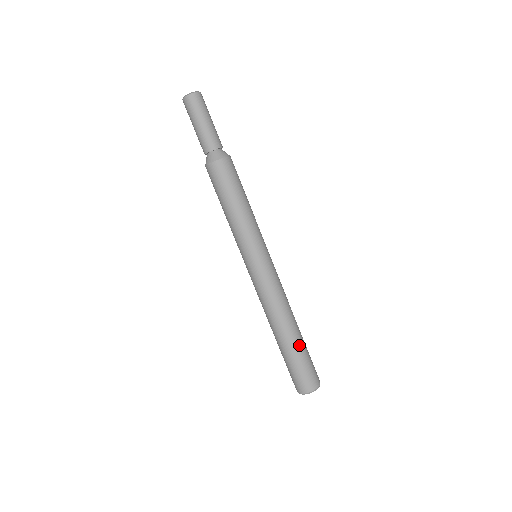
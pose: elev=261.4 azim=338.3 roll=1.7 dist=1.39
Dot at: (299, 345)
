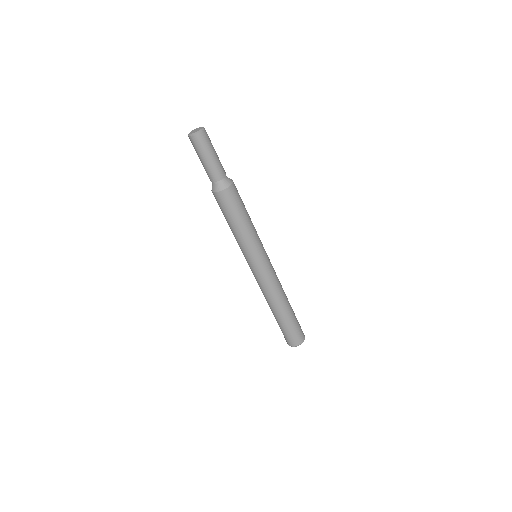
Dot at: (283, 320)
